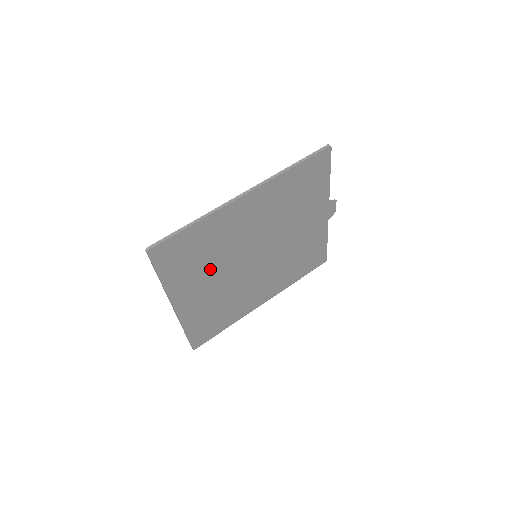
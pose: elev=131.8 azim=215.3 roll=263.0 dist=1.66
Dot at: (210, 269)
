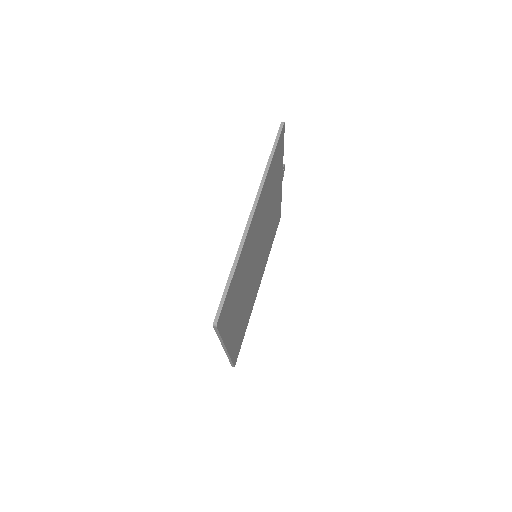
Dot at: (240, 296)
